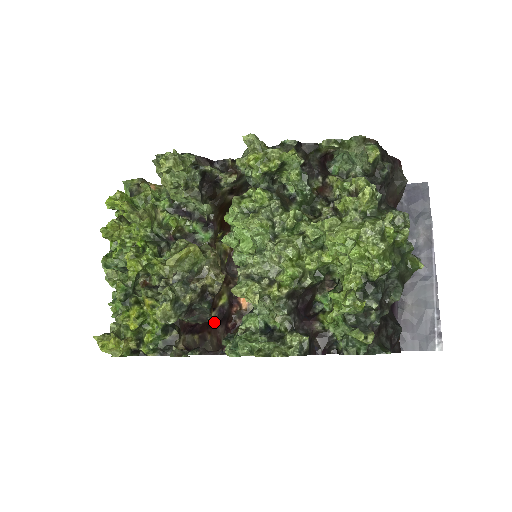
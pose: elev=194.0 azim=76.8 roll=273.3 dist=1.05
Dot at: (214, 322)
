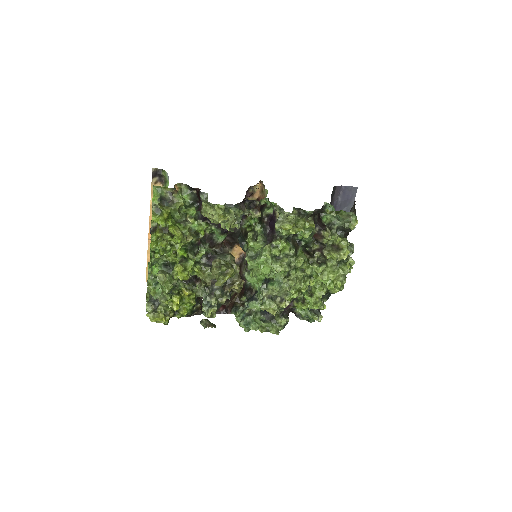
Dot at: occluded
